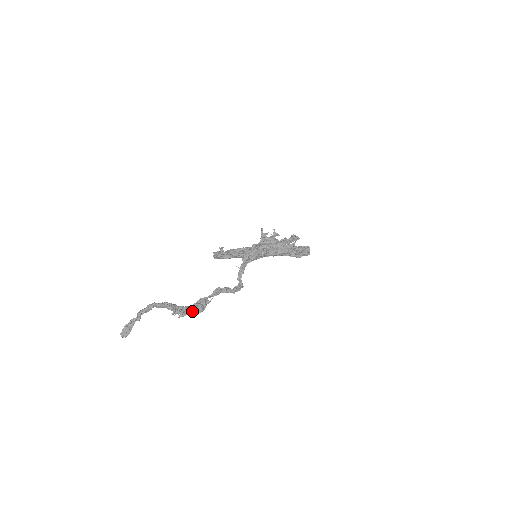
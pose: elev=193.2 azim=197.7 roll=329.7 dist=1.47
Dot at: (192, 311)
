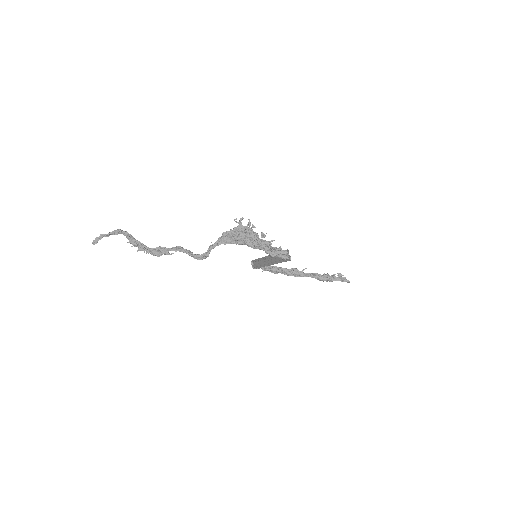
Dot at: (149, 251)
